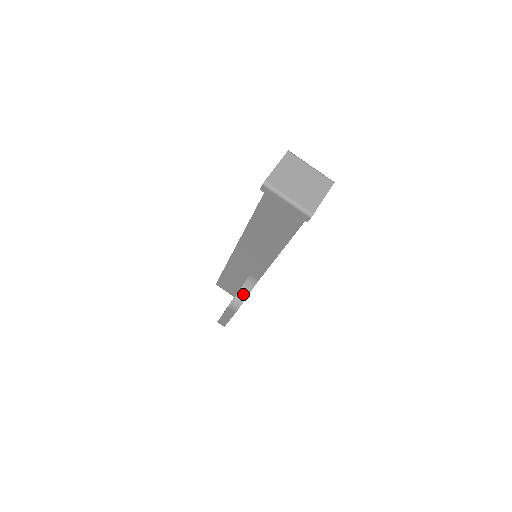
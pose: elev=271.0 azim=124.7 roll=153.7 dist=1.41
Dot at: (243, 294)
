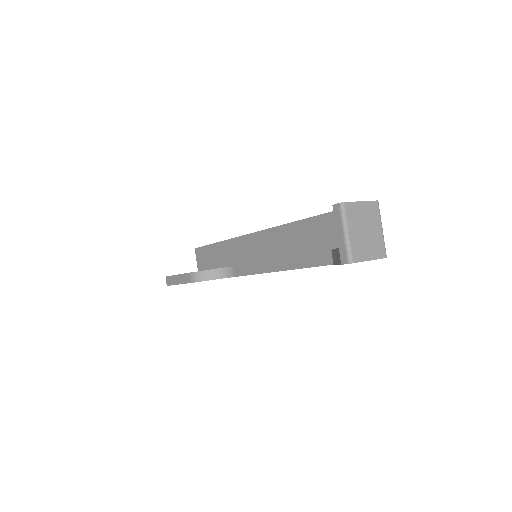
Dot at: (212, 275)
